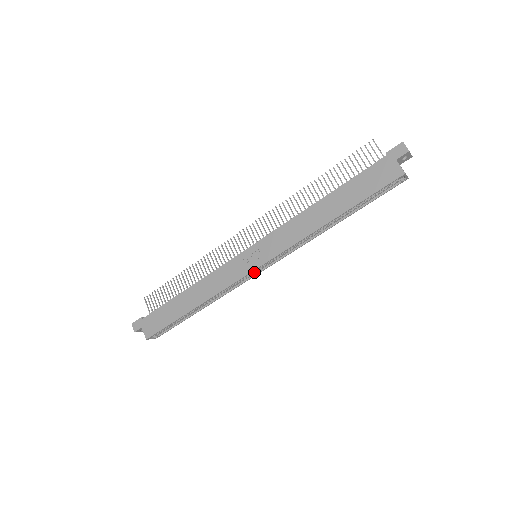
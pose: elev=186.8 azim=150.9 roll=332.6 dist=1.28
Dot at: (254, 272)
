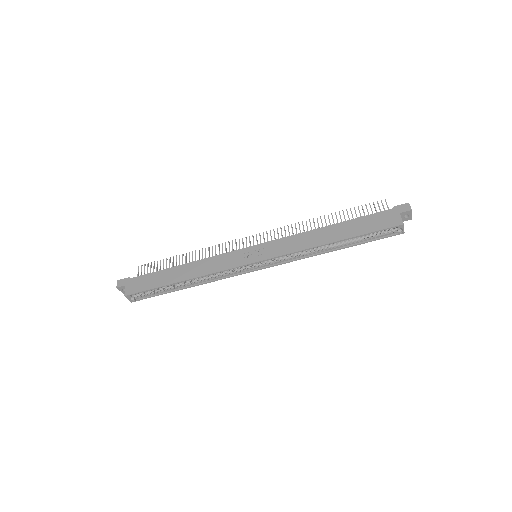
Dot at: (248, 269)
